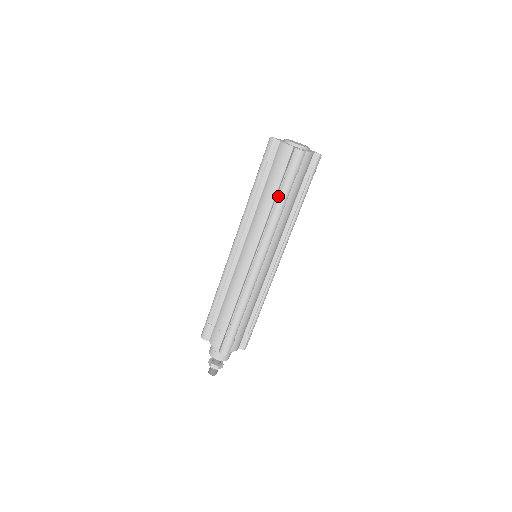
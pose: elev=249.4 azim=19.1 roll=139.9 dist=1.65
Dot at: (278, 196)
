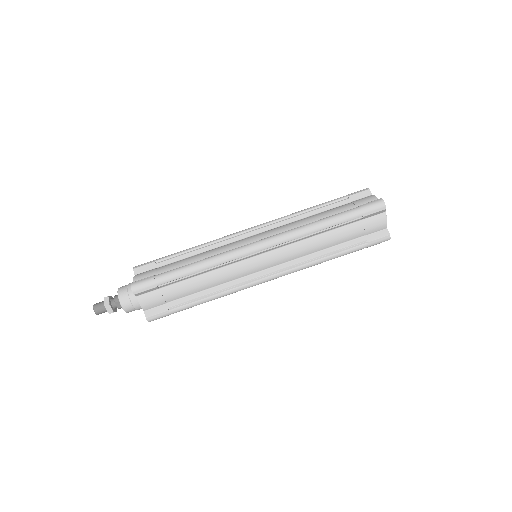
Dot at: (331, 216)
